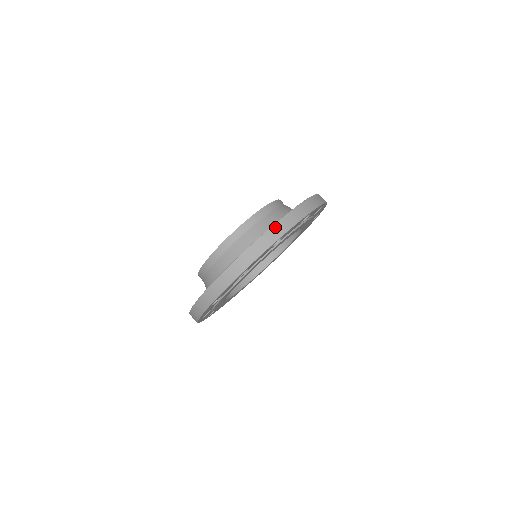
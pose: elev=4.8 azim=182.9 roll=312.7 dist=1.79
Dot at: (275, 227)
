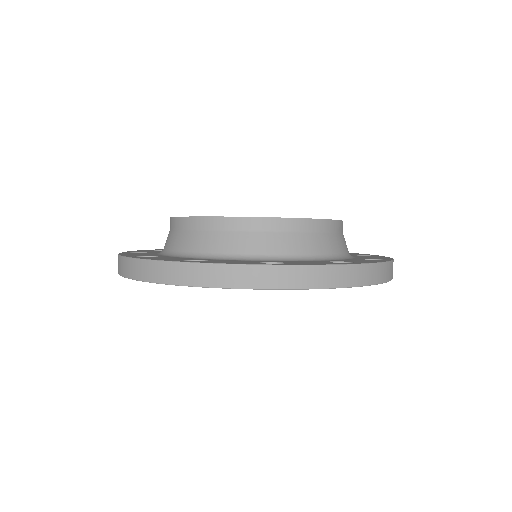
Dot at: (283, 269)
